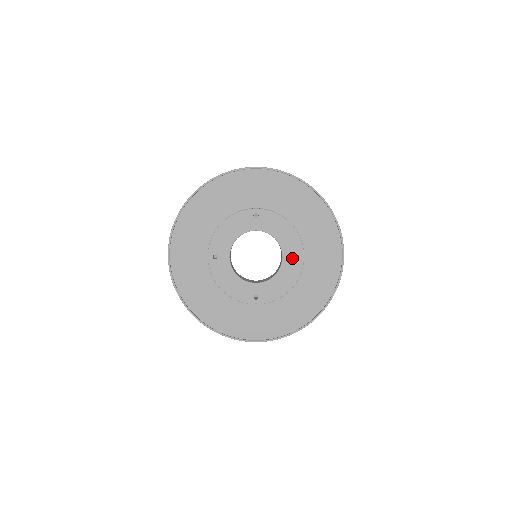
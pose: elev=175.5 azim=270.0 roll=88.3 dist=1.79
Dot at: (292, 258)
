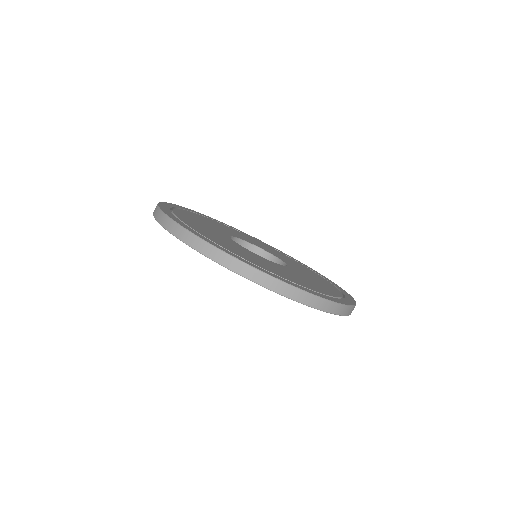
Dot at: occluded
